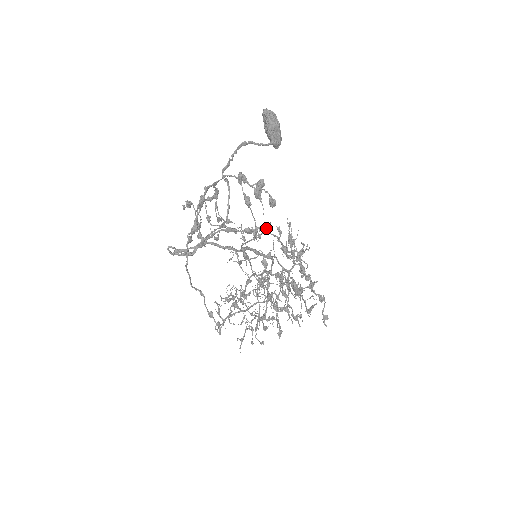
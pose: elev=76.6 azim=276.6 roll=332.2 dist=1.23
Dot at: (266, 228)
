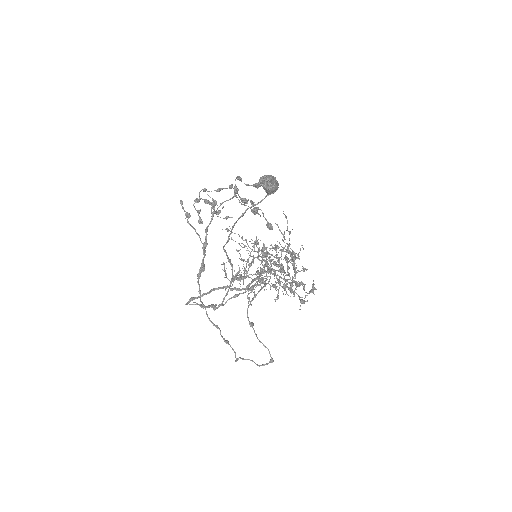
Dot at: (266, 284)
